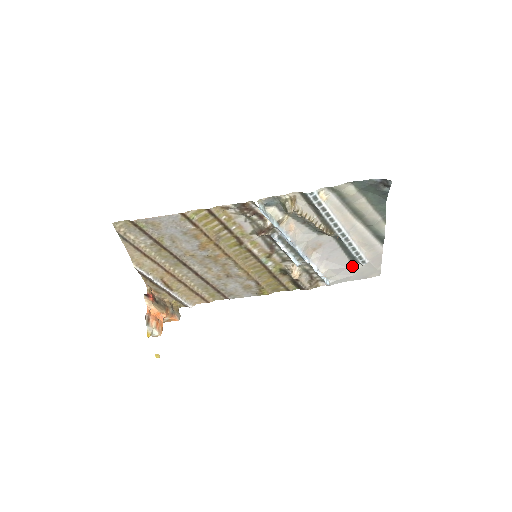
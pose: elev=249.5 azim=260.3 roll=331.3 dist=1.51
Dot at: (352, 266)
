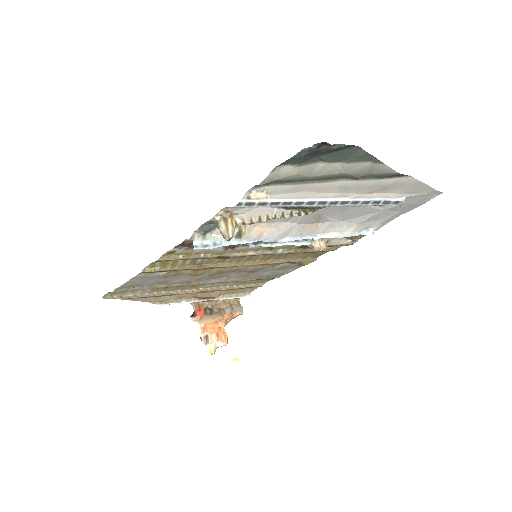
Dot at: (388, 207)
